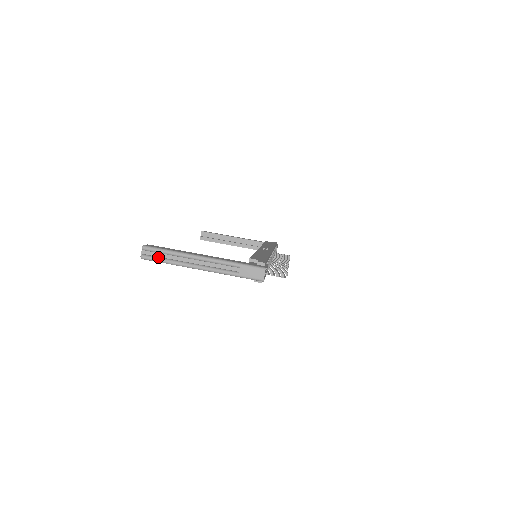
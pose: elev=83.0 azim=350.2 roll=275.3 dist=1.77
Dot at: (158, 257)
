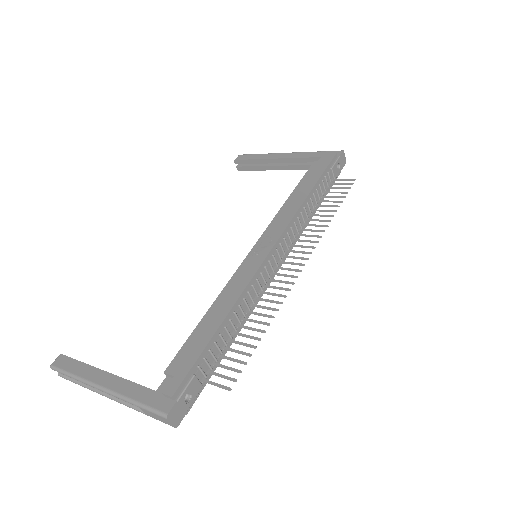
Dot at: (70, 378)
